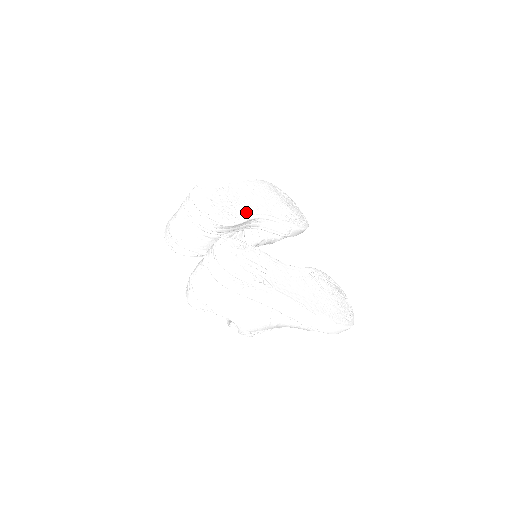
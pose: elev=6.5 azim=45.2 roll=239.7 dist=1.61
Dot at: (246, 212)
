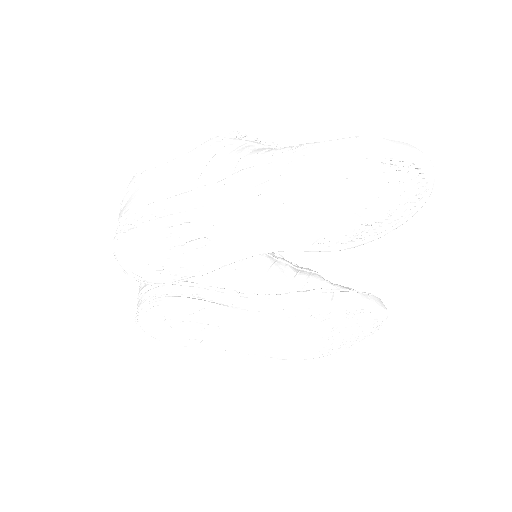
Dot at: (222, 256)
